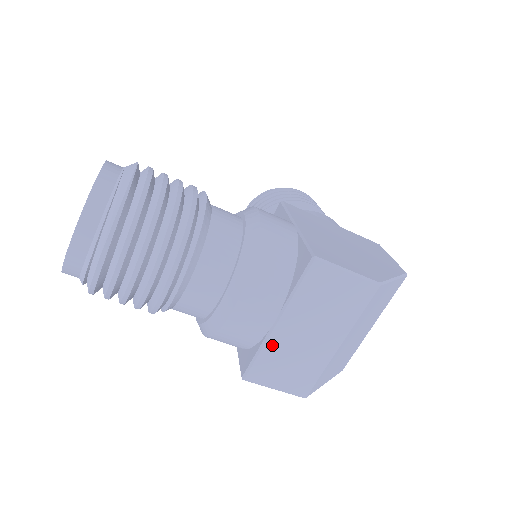
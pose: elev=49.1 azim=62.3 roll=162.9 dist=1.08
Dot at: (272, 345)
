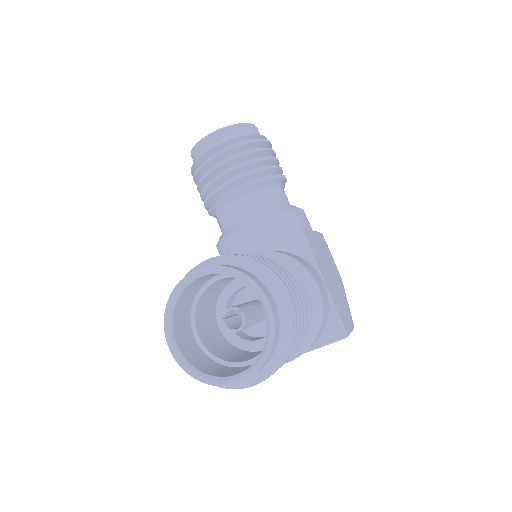
Dot at: occluded
